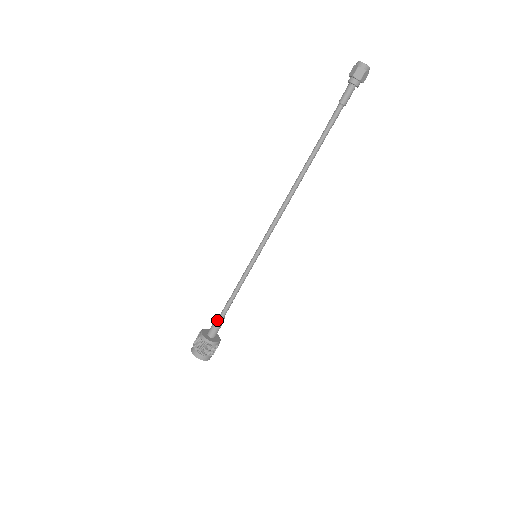
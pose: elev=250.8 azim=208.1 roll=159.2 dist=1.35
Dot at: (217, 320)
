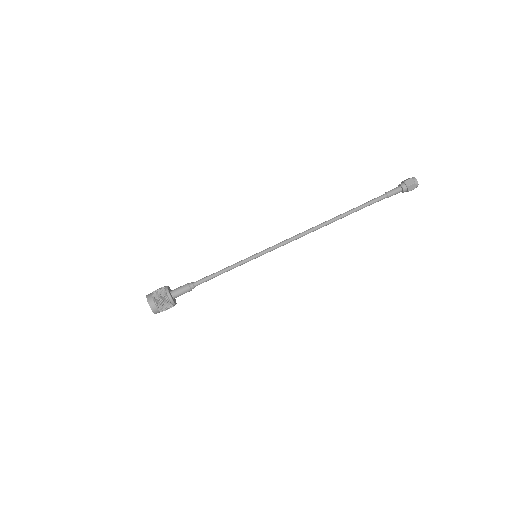
Dot at: (188, 284)
